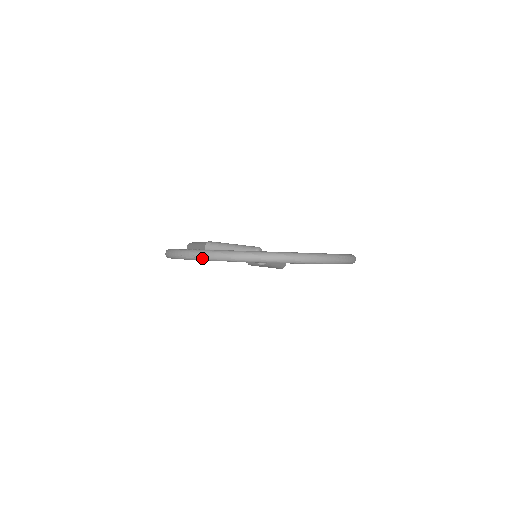
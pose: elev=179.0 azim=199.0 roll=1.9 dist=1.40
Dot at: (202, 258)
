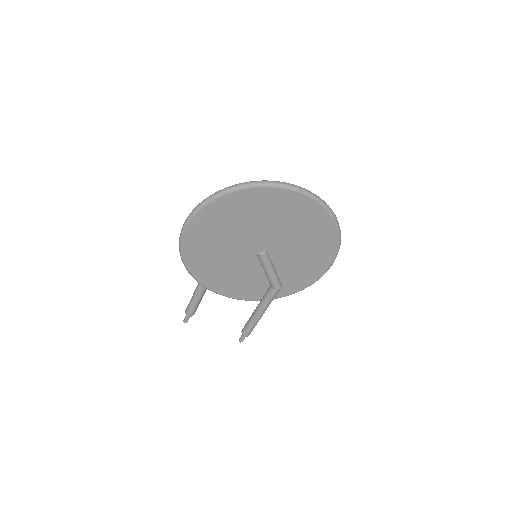
Dot at: (218, 194)
